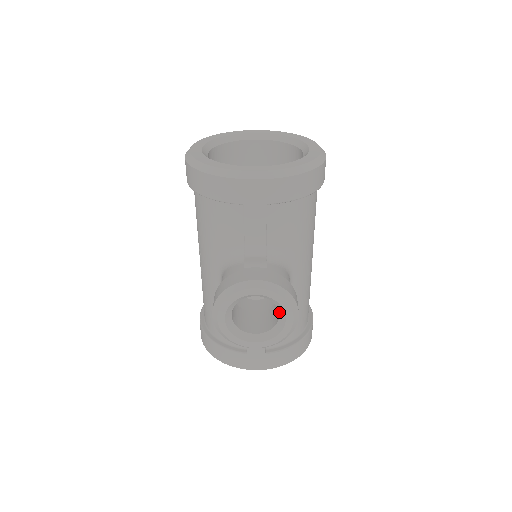
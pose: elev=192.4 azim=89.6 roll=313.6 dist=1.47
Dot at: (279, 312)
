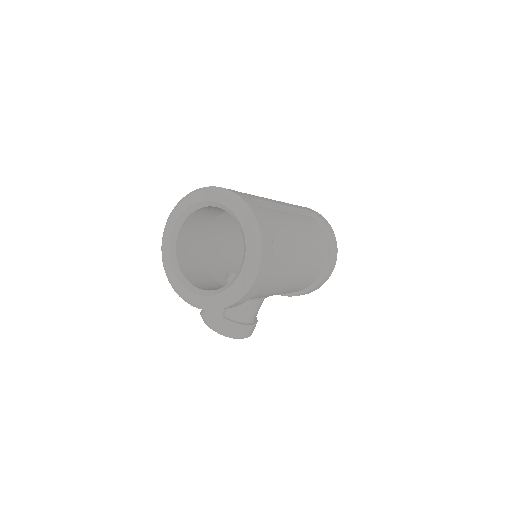
Dot at: occluded
